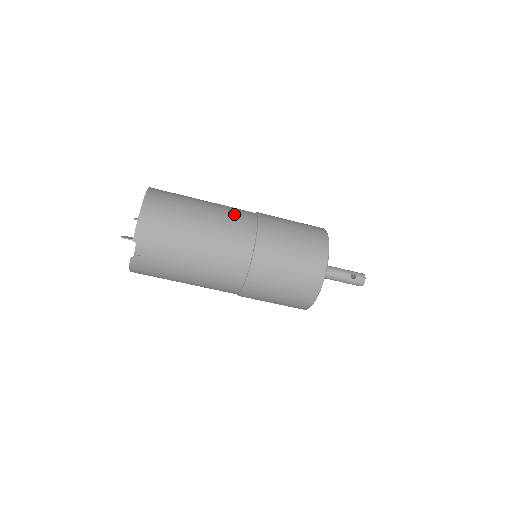
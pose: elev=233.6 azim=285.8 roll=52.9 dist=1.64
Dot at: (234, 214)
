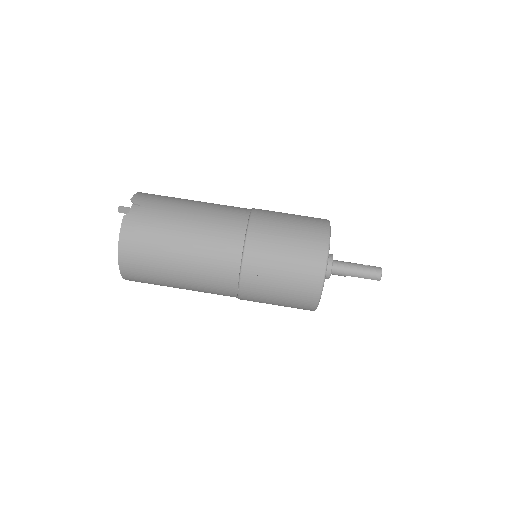
Dot at: occluded
